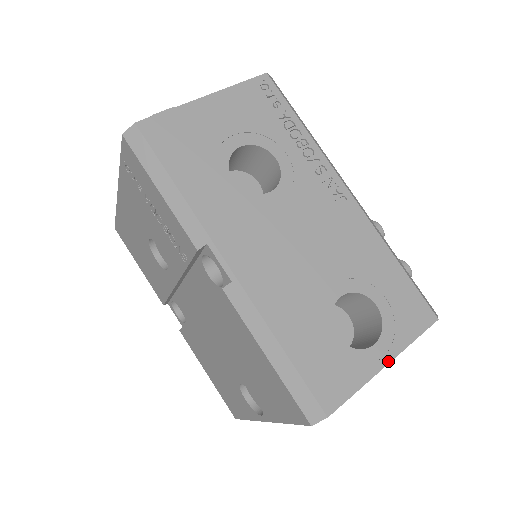
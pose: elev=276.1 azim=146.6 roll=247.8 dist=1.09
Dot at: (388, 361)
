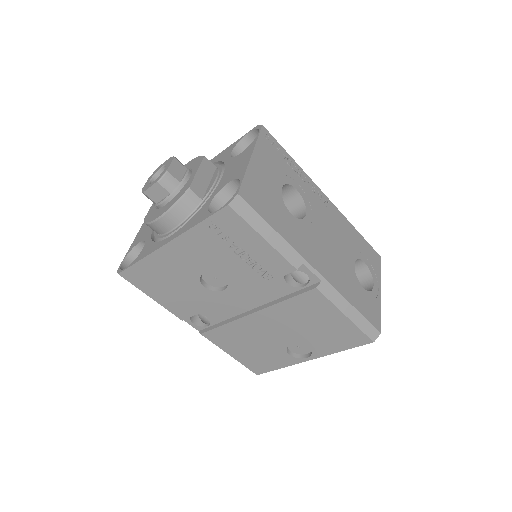
Dot at: occluded
